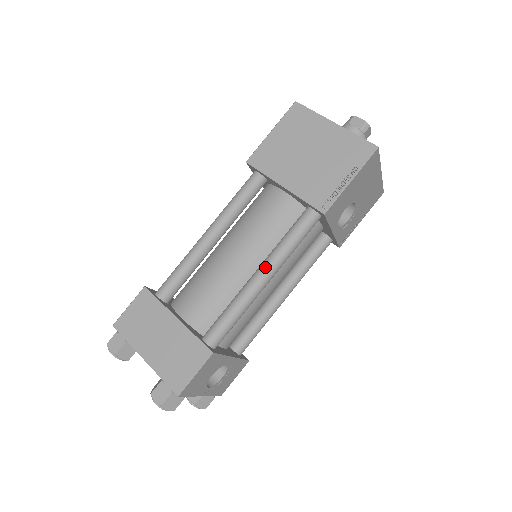
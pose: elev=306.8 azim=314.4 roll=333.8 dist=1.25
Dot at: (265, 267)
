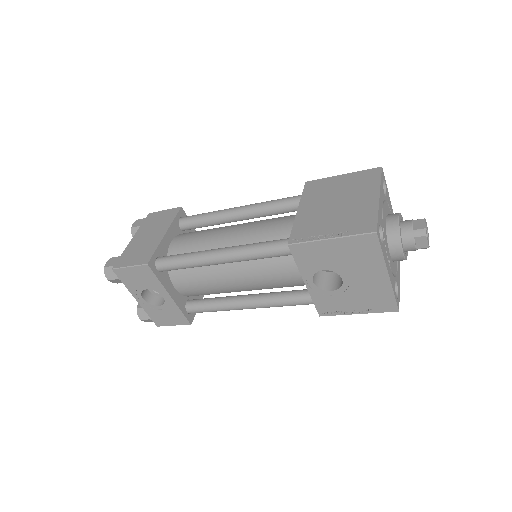
Dot at: (228, 248)
